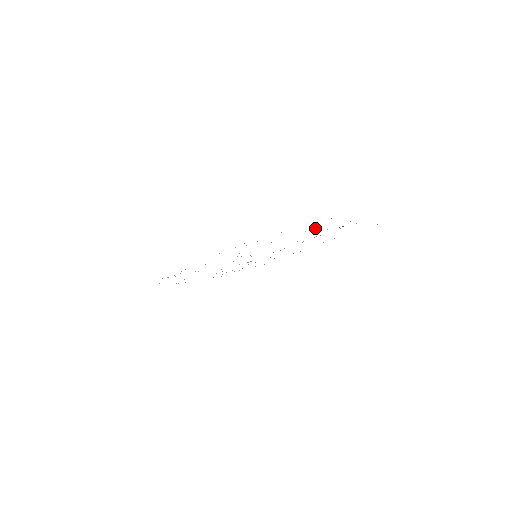
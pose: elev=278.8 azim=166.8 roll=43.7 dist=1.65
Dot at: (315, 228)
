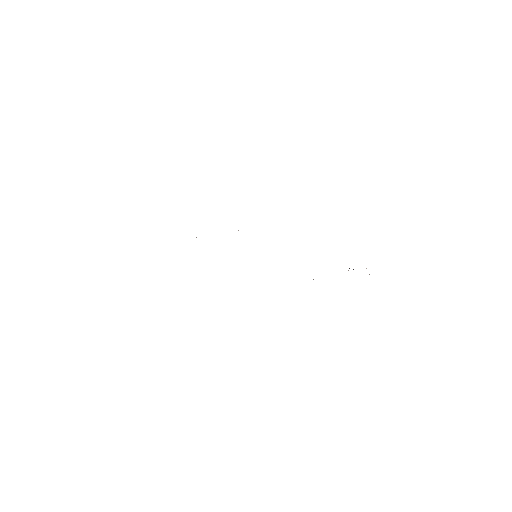
Dot at: occluded
